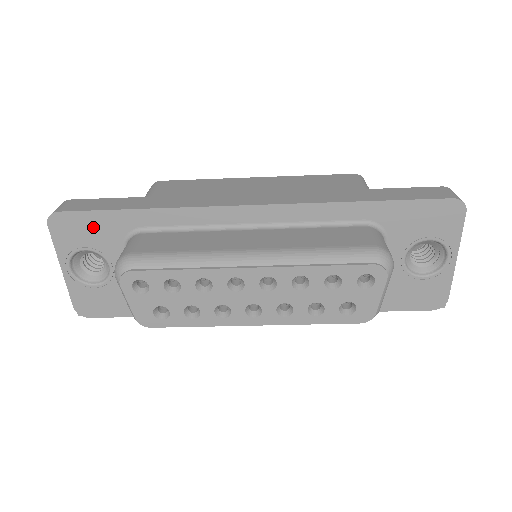
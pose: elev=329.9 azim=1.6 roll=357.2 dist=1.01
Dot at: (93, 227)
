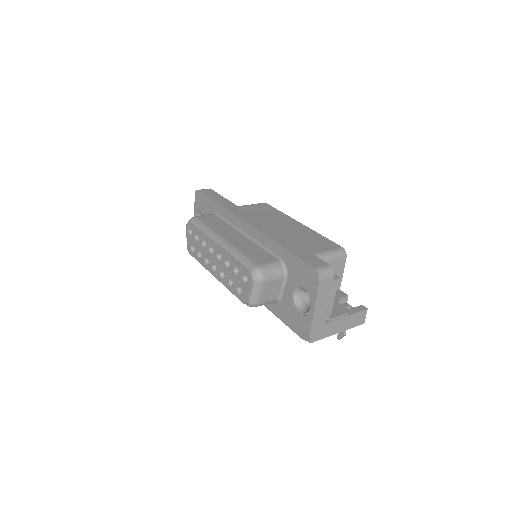
Dot at: (205, 203)
